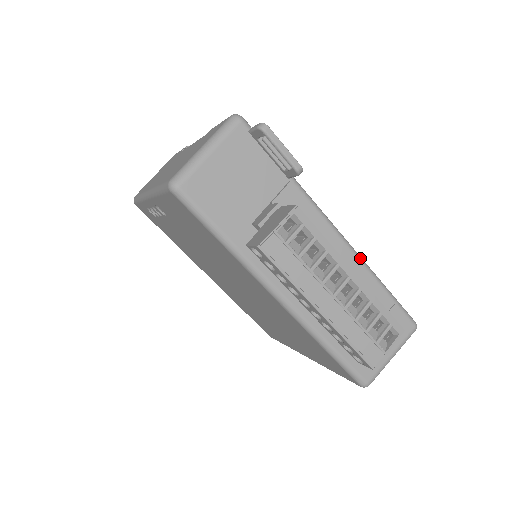
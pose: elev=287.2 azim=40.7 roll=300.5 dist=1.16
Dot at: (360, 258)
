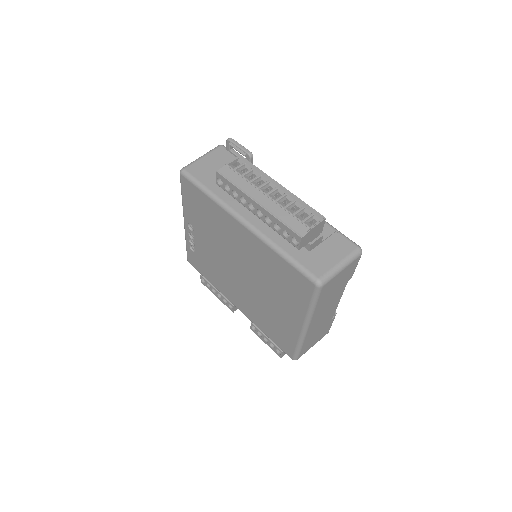
Dot at: occluded
